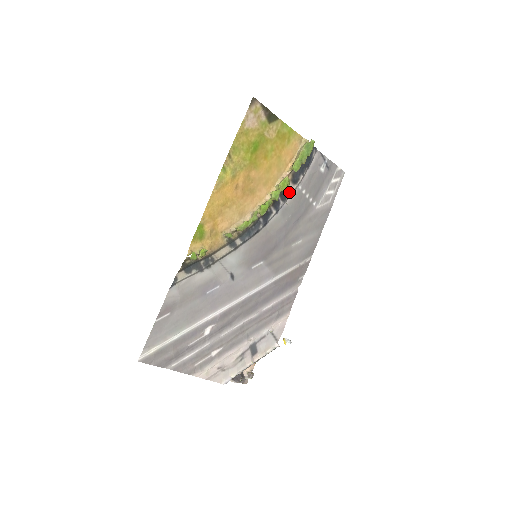
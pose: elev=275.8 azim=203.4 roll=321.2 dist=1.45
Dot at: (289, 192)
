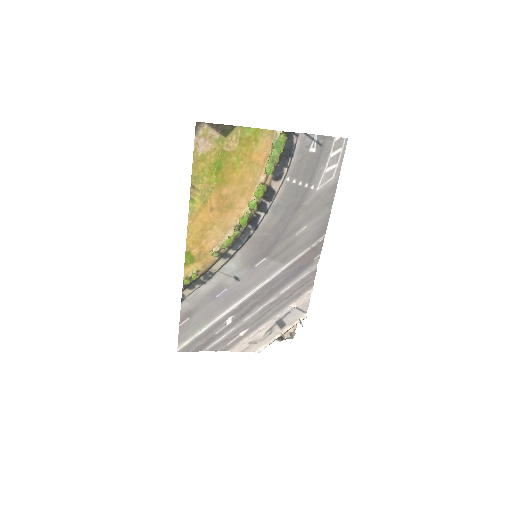
Dot at: (274, 190)
